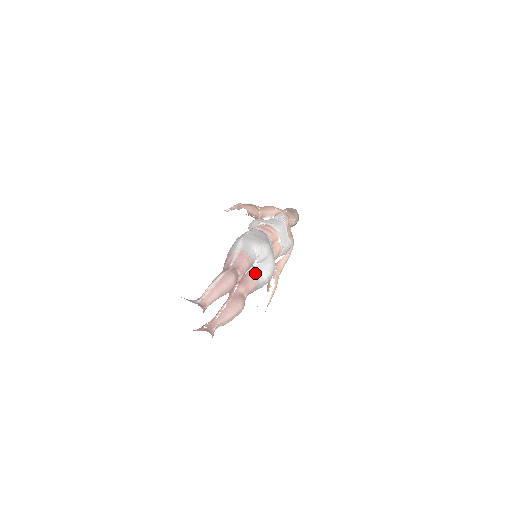
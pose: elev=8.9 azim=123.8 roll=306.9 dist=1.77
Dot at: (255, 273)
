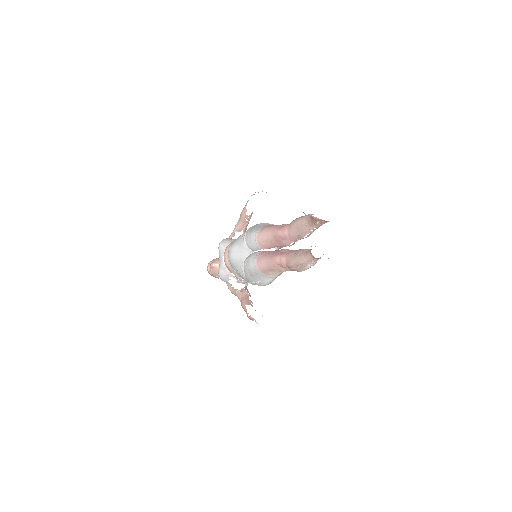
Dot at: occluded
